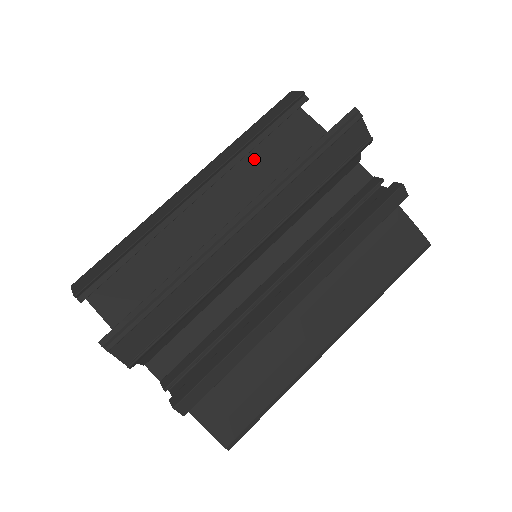
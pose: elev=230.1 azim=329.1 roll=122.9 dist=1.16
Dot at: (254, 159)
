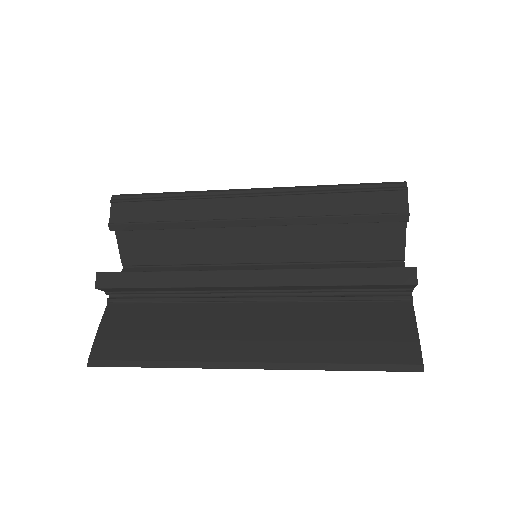
Dot at: occluded
